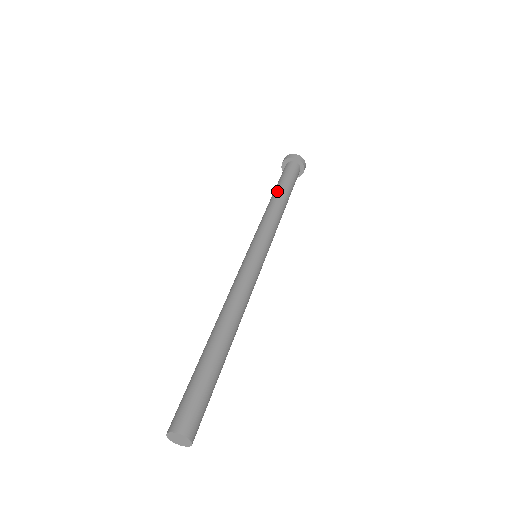
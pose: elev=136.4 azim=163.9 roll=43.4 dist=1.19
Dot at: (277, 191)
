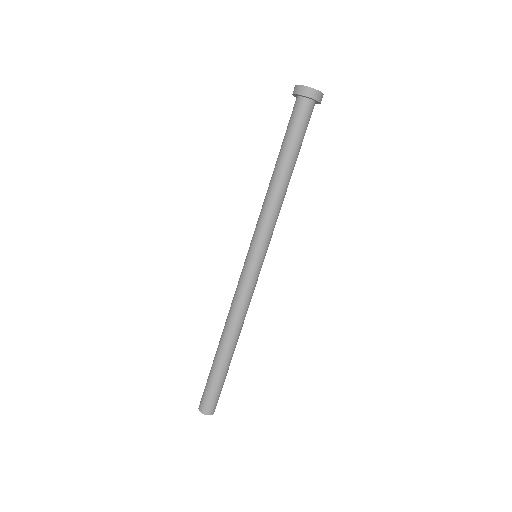
Dot at: (291, 167)
